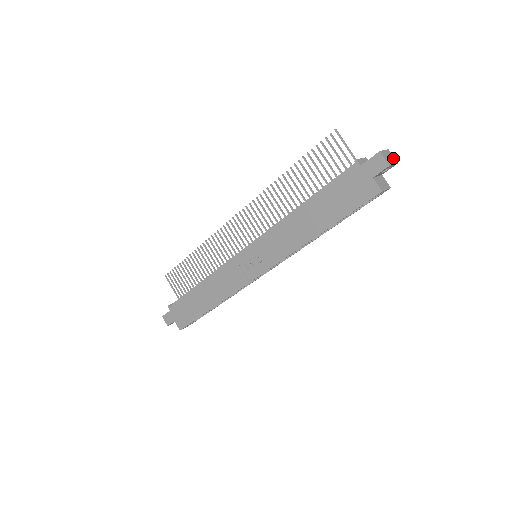
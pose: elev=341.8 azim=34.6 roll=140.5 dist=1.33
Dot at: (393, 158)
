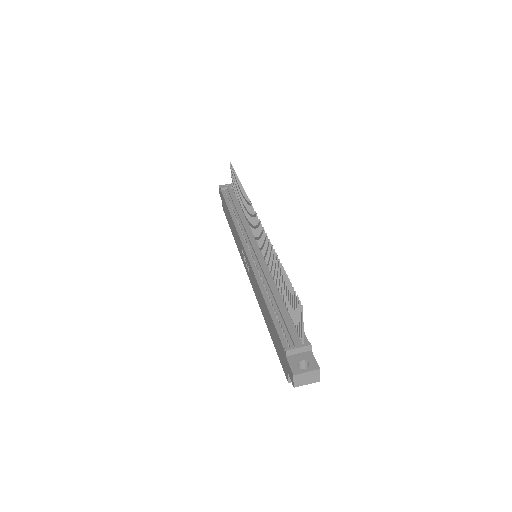
Dot at: (316, 377)
